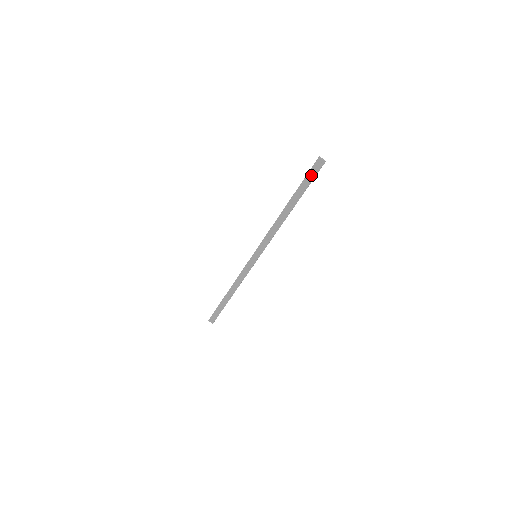
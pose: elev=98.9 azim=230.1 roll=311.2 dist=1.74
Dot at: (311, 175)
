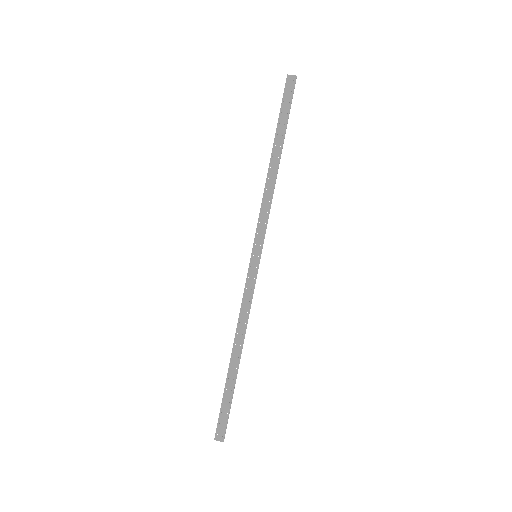
Dot at: (287, 99)
